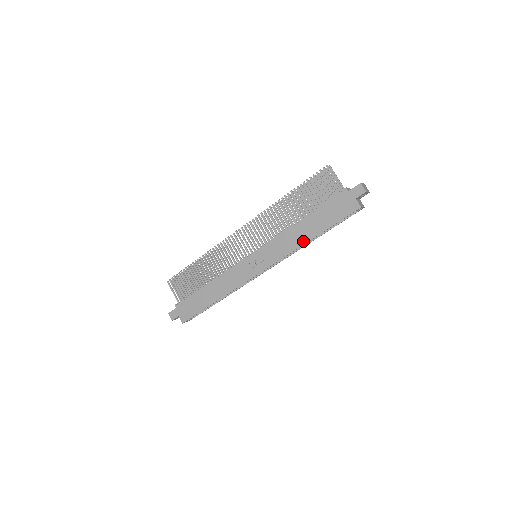
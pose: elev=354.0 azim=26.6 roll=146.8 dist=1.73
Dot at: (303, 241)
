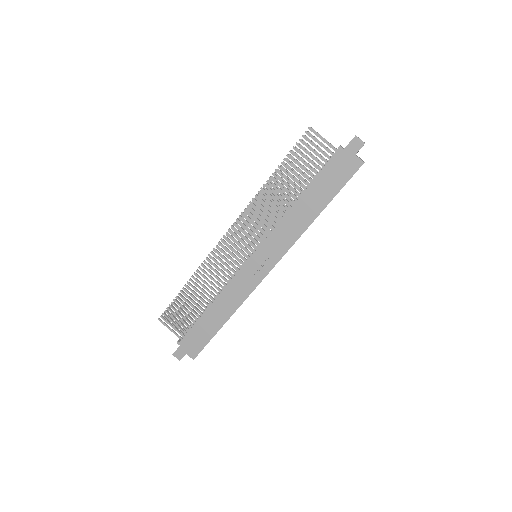
Dot at: (308, 221)
